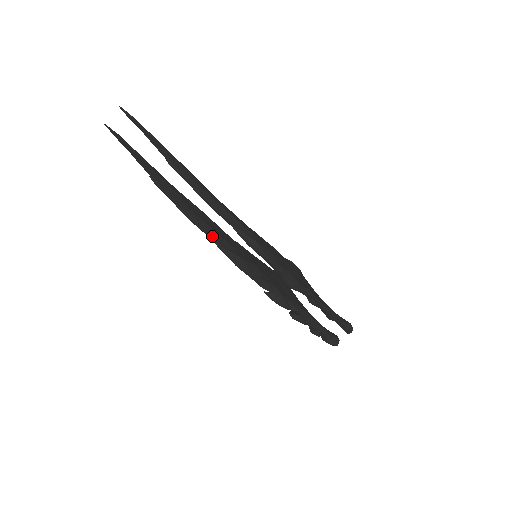
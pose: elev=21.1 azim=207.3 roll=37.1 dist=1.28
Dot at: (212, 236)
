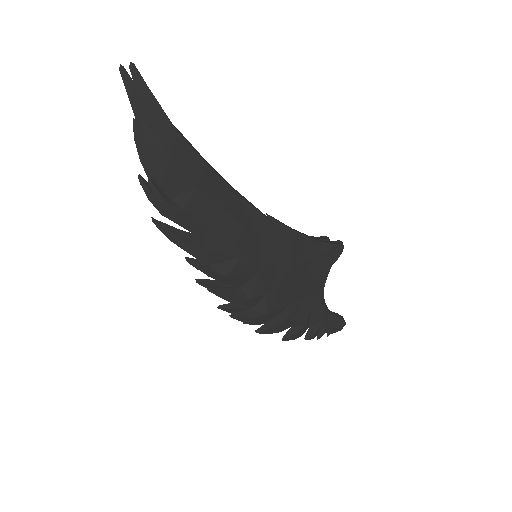
Dot at: occluded
